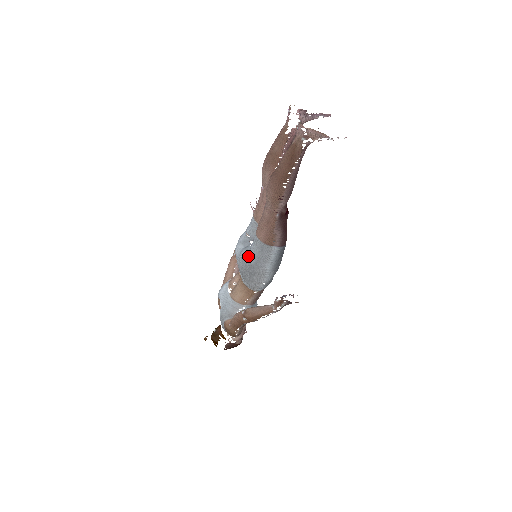
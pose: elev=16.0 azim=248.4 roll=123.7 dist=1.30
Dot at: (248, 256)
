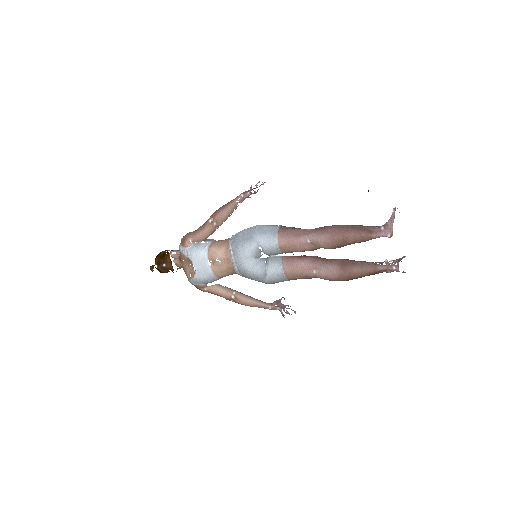
Dot at: (264, 277)
